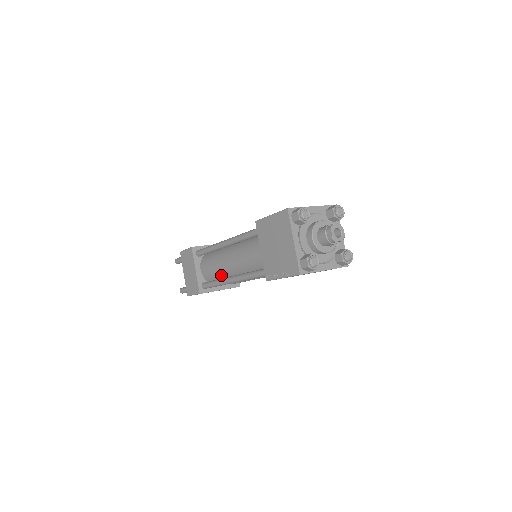
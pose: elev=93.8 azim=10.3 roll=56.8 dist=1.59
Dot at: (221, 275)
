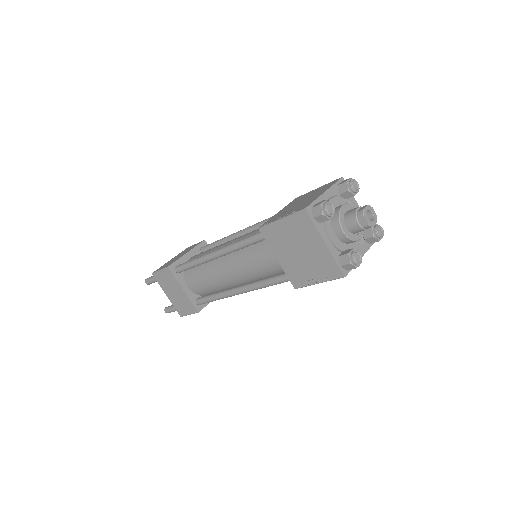
Dot at: occluded
